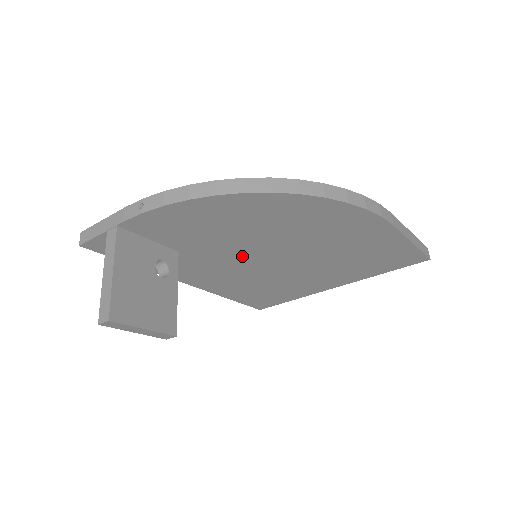
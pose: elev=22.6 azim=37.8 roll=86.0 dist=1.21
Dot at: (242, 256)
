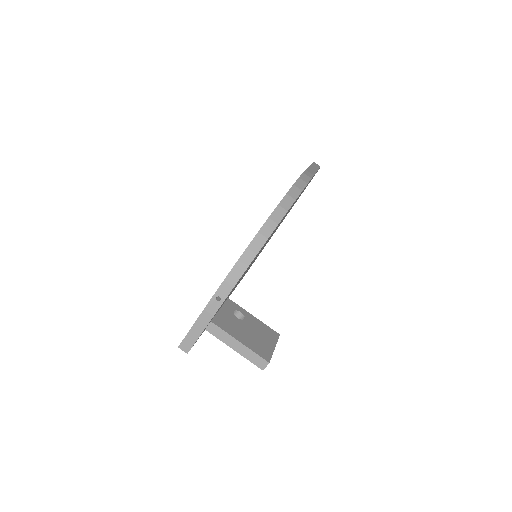
Dot at: occluded
